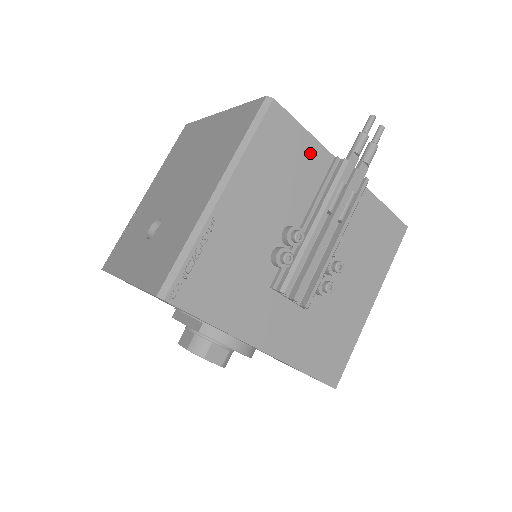
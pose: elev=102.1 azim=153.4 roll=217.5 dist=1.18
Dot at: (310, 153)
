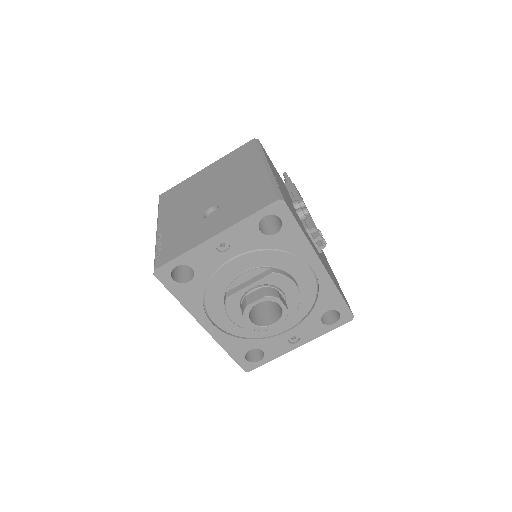
Dot at: (278, 174)
